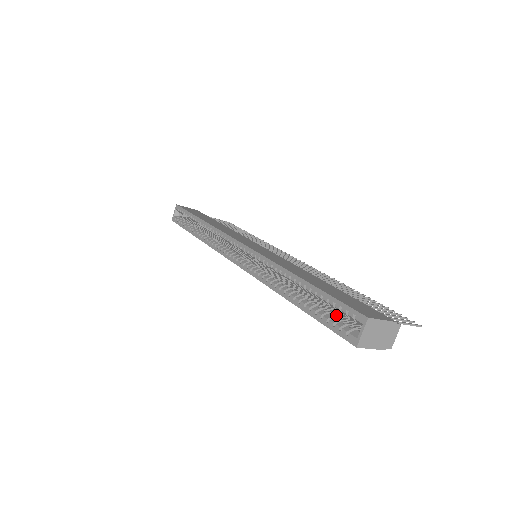
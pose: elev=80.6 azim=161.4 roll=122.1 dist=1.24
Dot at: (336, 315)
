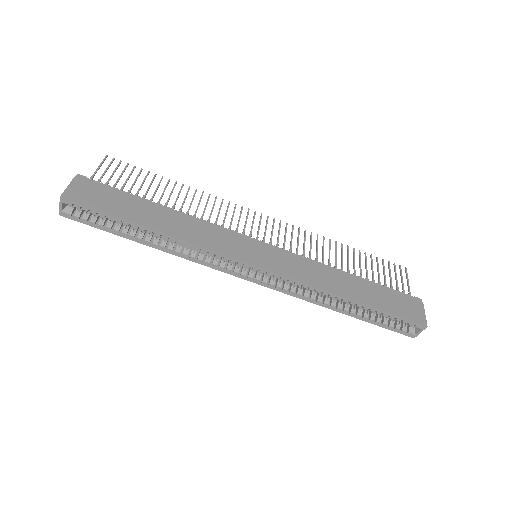
Dot at: occluded
